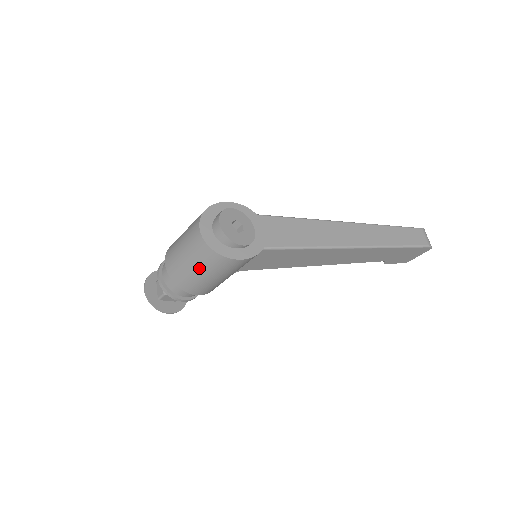
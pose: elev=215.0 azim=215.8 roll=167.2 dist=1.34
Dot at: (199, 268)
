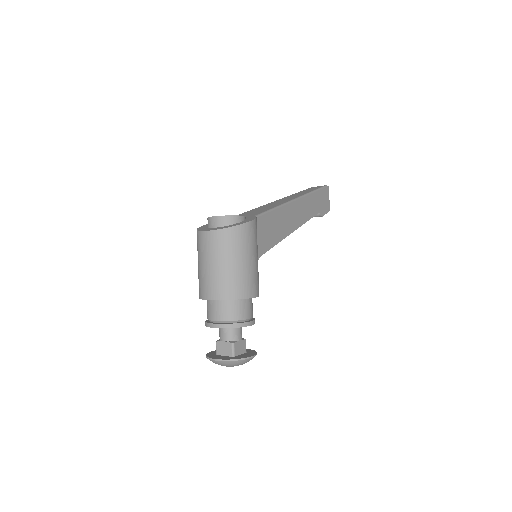
Dot at: (235, 257)
